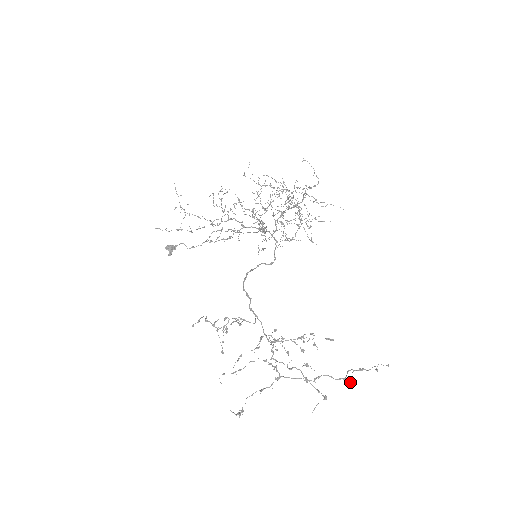
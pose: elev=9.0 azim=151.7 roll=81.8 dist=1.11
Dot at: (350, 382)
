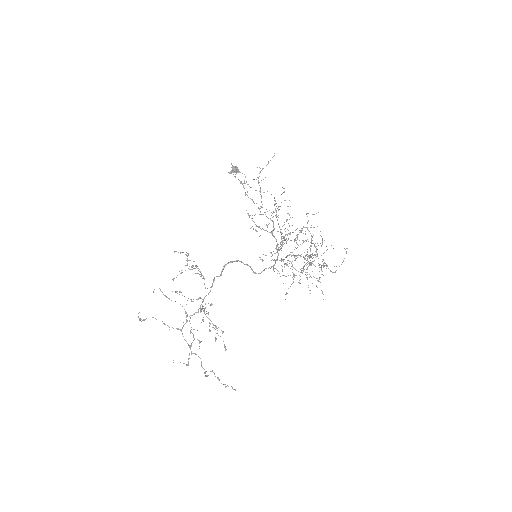
Dot at: (206, 376)
